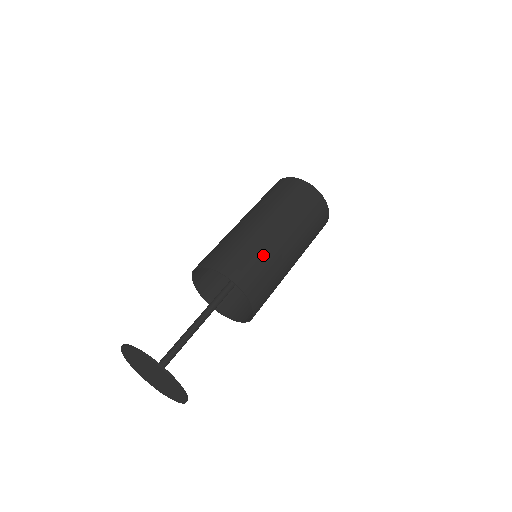
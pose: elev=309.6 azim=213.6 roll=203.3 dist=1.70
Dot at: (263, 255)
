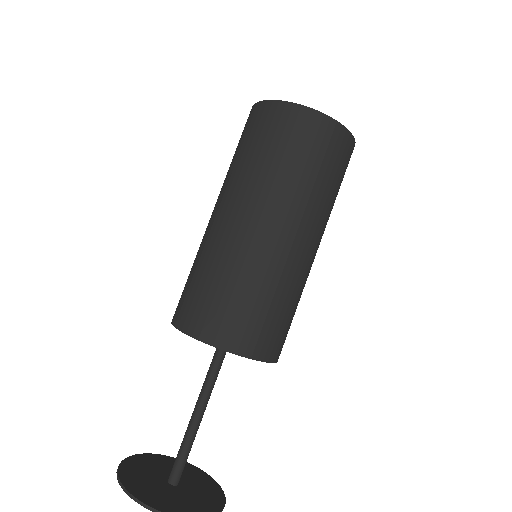
Dot at: (299, 299)
